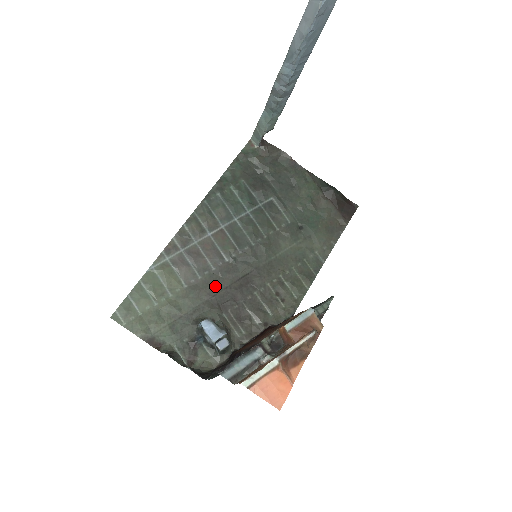
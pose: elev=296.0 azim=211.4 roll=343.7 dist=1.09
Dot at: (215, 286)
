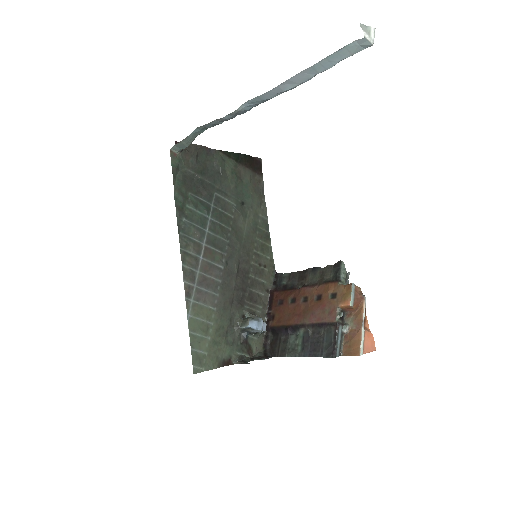
Dot at: (229, 292)
